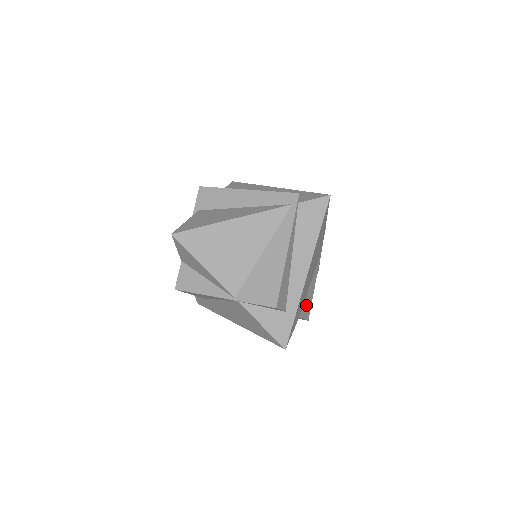
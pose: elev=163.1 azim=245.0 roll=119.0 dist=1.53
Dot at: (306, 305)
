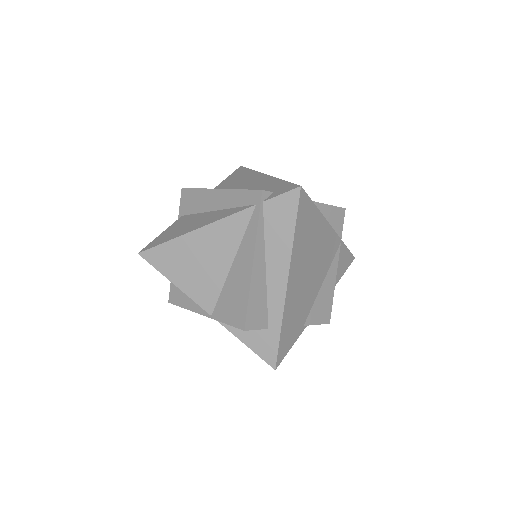
Dot at: (319, 308)
